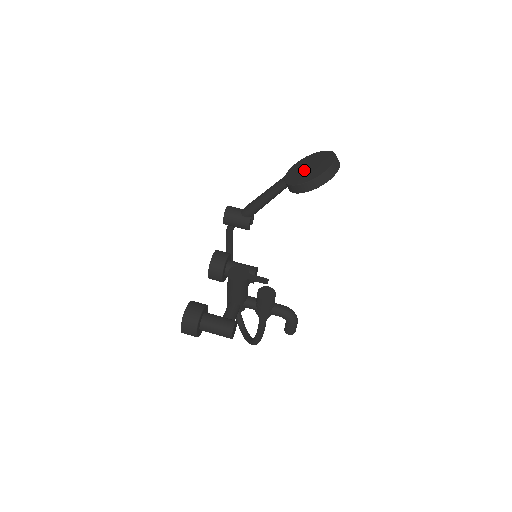
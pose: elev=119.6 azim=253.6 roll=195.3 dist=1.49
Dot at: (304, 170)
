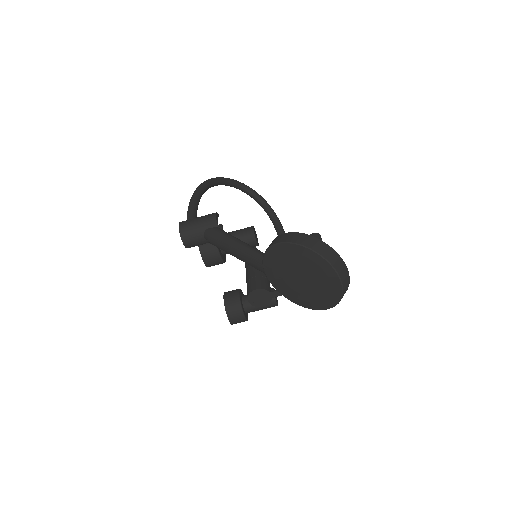
Dot at: (296, 285)
